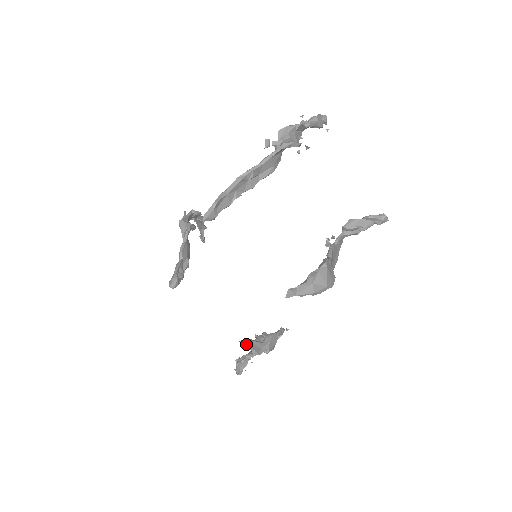
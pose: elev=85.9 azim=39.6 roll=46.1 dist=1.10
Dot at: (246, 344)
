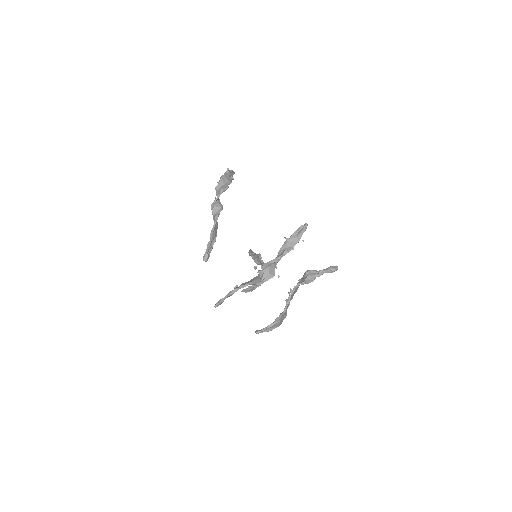
Dot at: (245, 292)
